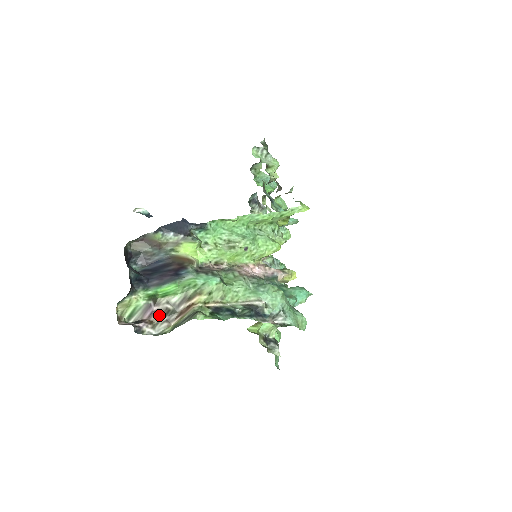
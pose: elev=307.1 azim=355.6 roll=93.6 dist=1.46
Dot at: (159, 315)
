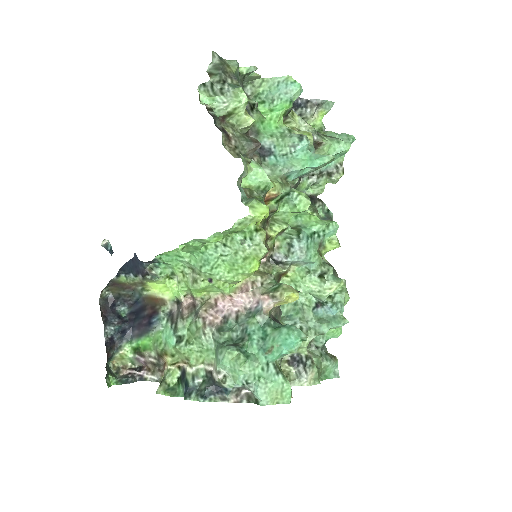
Dot at: (151, 365)
